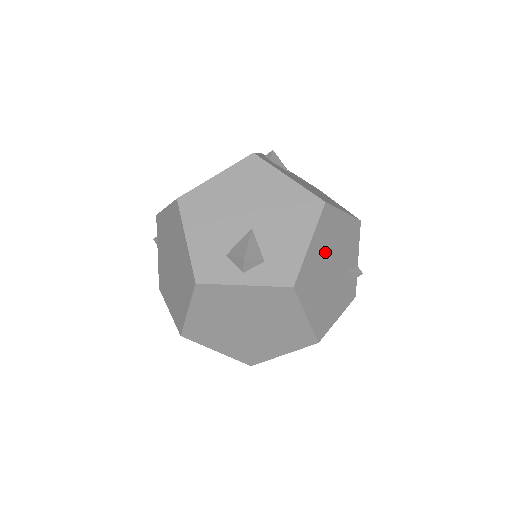
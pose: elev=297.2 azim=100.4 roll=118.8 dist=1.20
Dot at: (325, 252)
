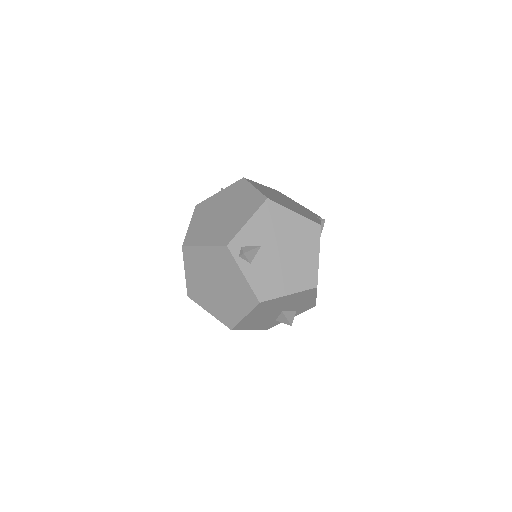
Dot at: occluded
